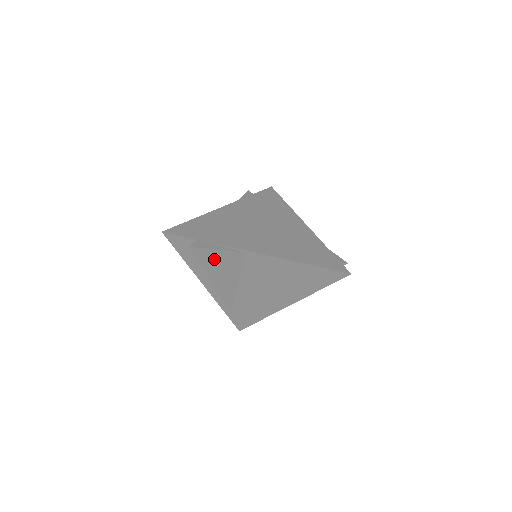
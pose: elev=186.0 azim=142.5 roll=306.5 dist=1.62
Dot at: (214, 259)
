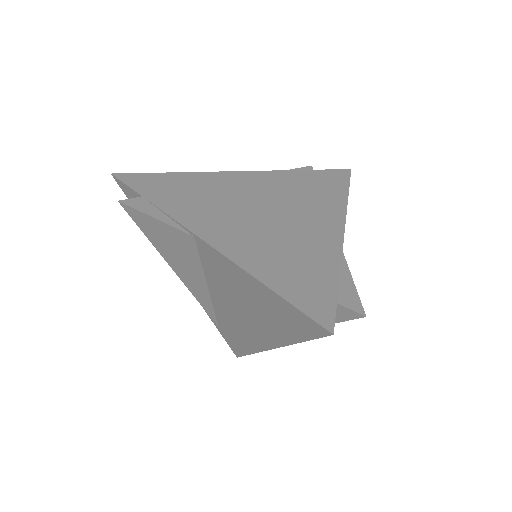
Dot at: (157, 232)
